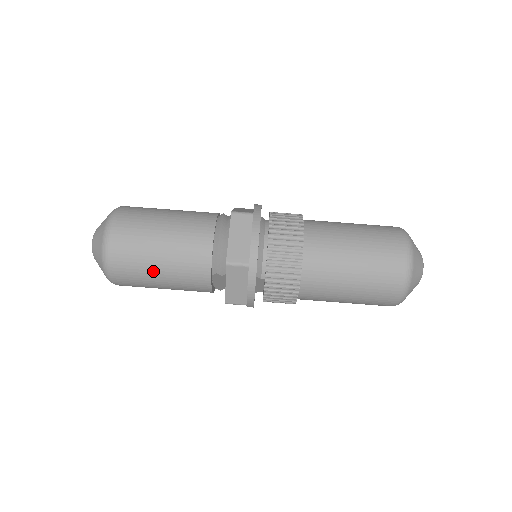
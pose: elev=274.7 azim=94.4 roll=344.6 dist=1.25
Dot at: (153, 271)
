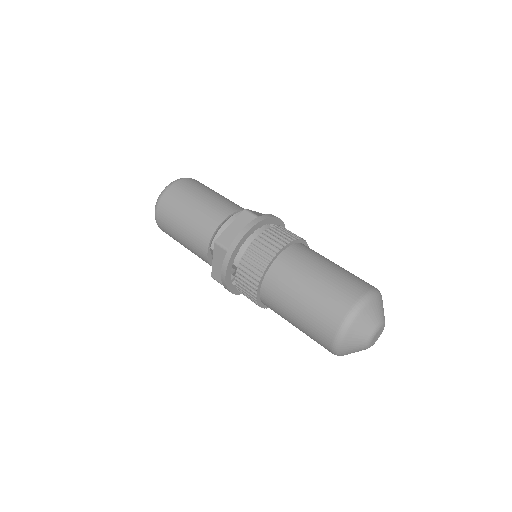
Dot at: (177, 227)
